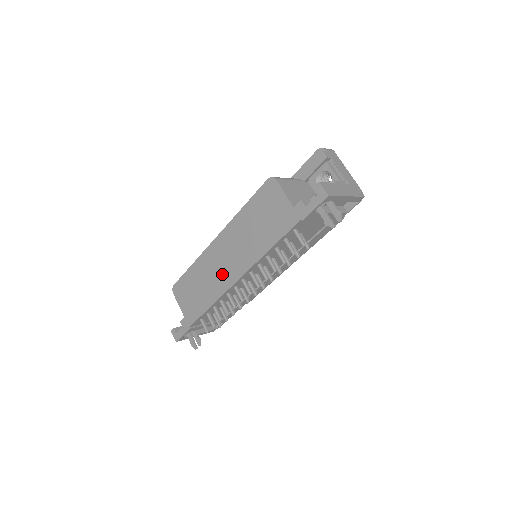
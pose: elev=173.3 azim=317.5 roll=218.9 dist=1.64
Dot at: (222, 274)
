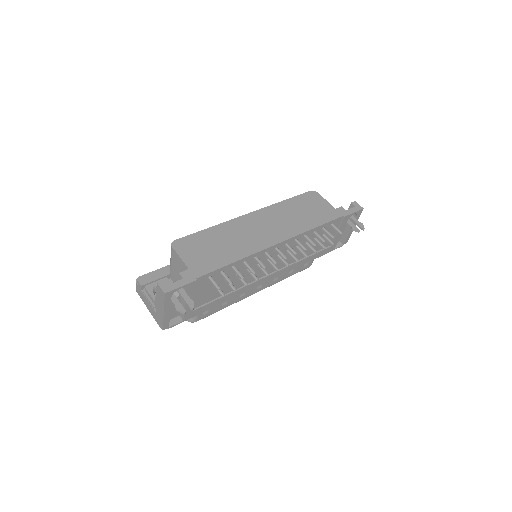
Dot at: (257, 237)
